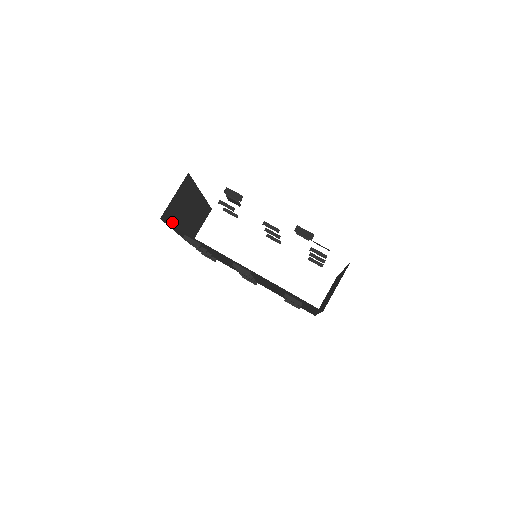
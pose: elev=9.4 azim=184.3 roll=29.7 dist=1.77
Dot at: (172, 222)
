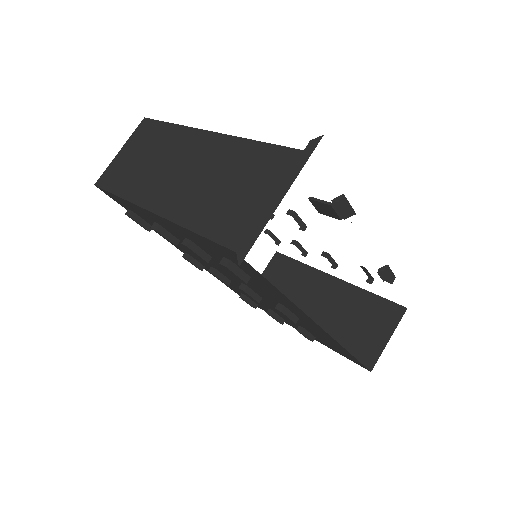
Dot at: (193, 218)
